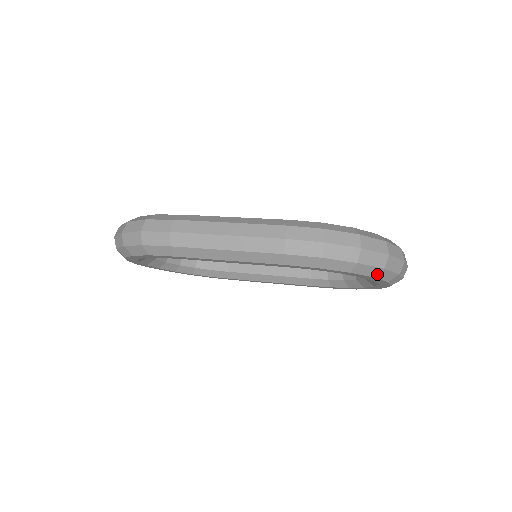
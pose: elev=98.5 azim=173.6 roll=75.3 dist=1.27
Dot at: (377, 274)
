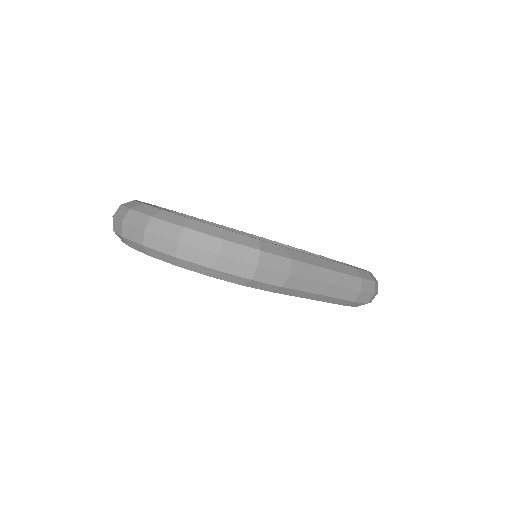
Dot at: occluded
